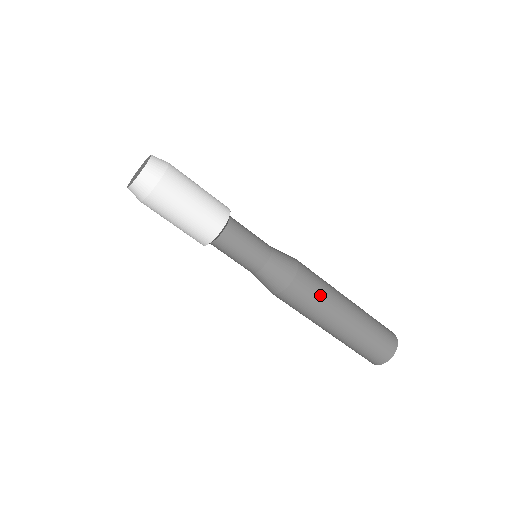
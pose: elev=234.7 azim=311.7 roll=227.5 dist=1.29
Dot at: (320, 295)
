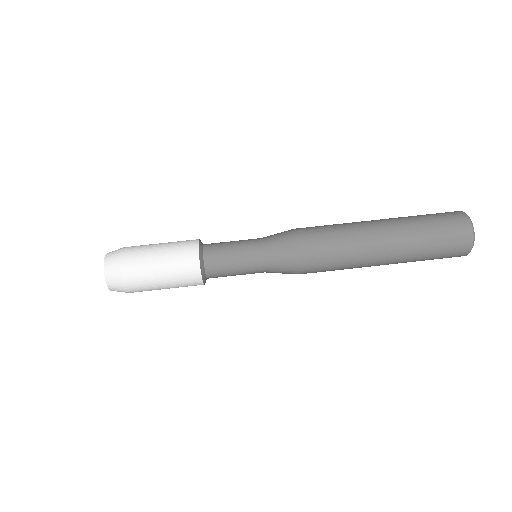
Dot at: (338, 246)
